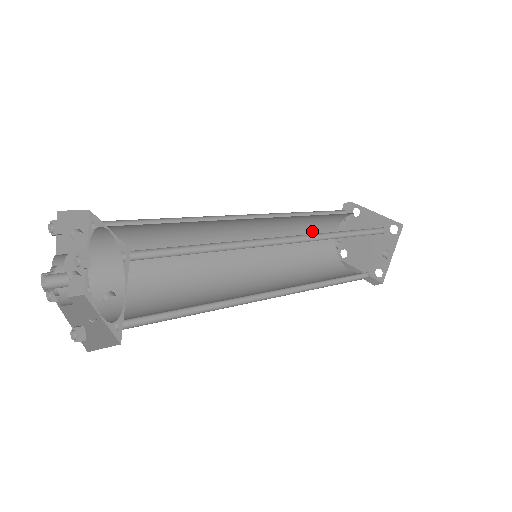
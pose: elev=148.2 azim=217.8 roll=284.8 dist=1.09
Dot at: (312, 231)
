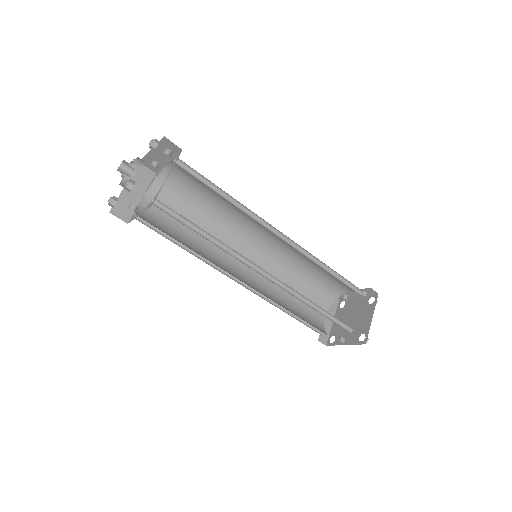
Dot at: (329, 276)
